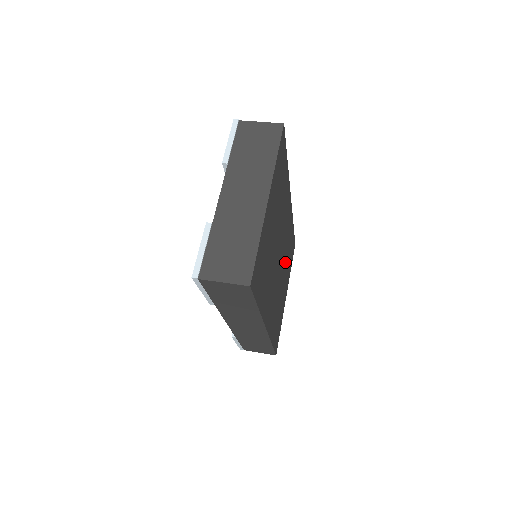
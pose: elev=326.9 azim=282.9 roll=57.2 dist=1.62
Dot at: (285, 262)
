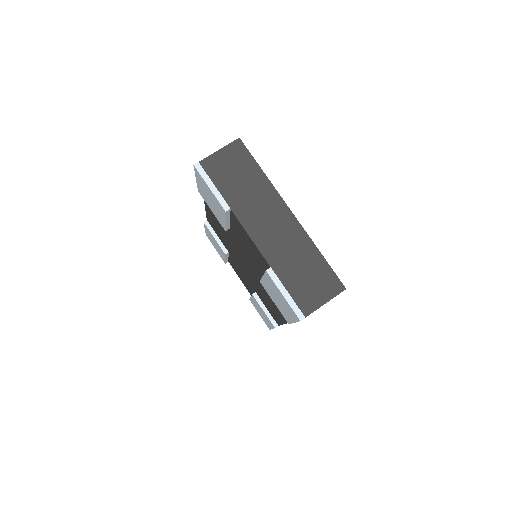
Dot at: occluded
